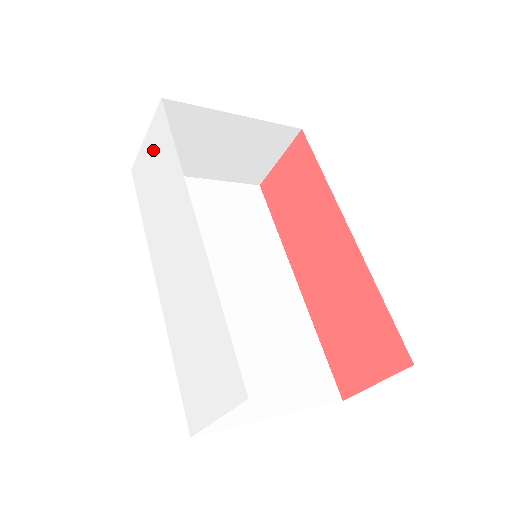
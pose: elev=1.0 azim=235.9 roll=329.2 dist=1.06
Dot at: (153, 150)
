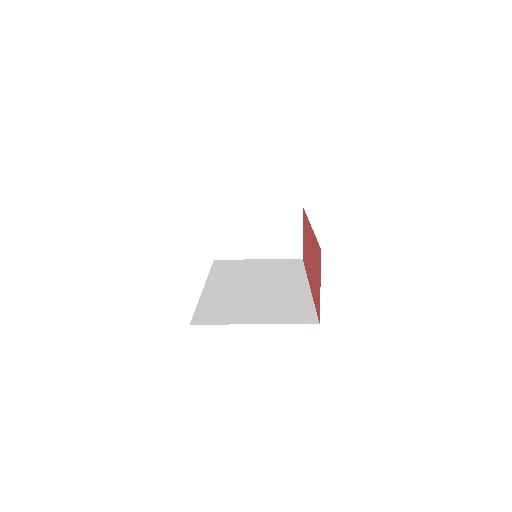
Dot at: occluded
